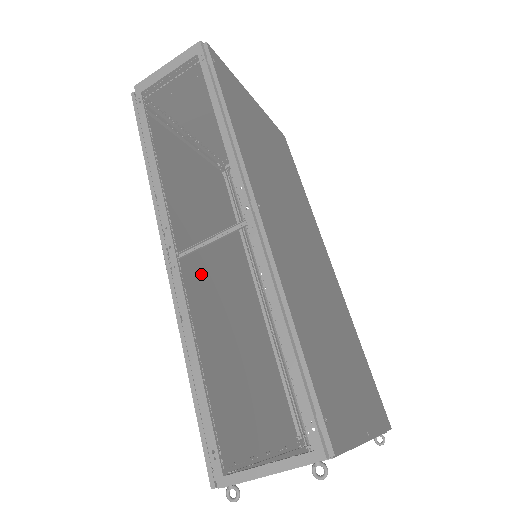
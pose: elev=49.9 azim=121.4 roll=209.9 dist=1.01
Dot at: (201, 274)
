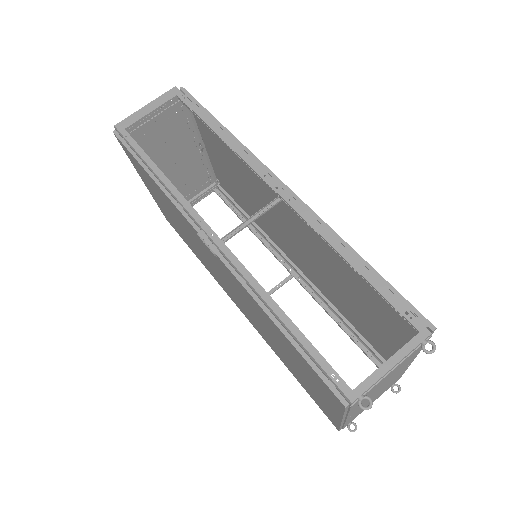
Dot at: (223, 272)
